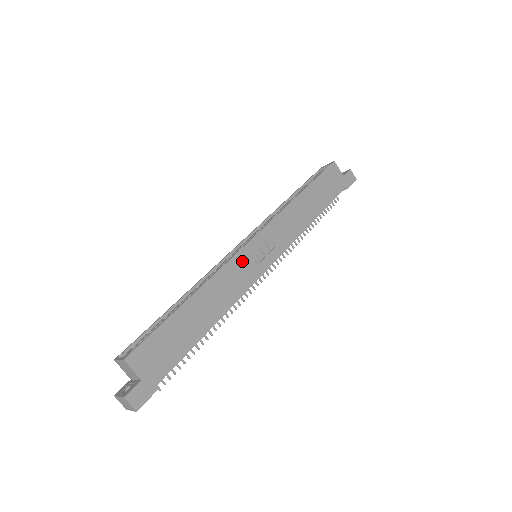
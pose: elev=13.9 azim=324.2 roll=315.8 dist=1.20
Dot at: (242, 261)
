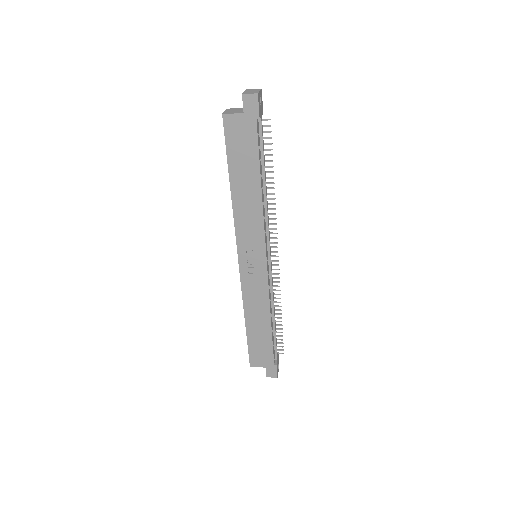
Dot at: (248, 279)
